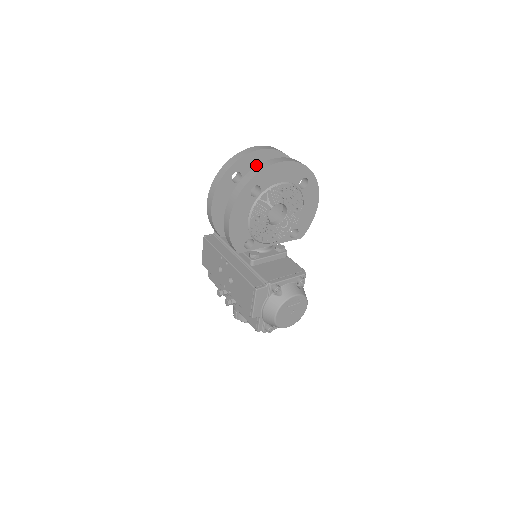
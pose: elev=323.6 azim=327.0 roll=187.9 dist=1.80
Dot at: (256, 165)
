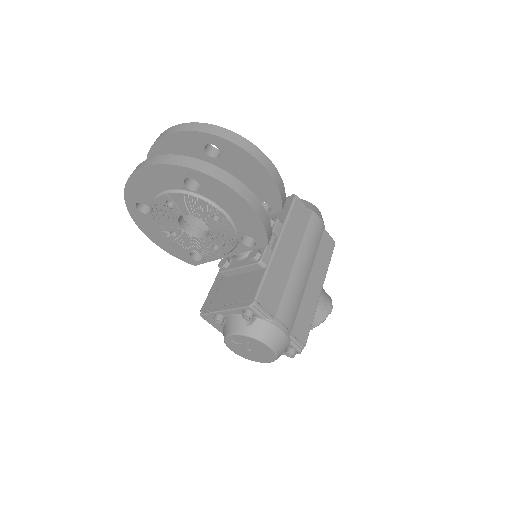
Dot at: occluded
